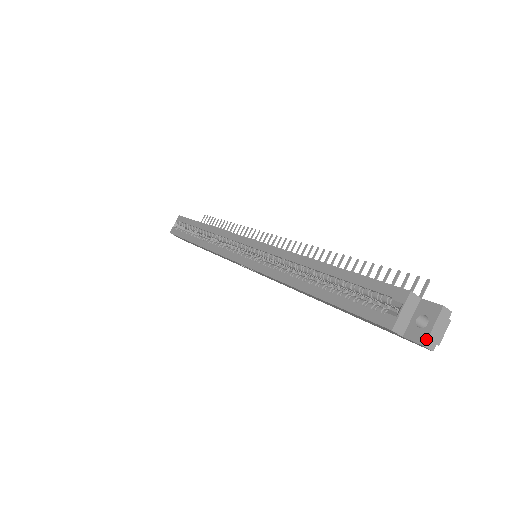
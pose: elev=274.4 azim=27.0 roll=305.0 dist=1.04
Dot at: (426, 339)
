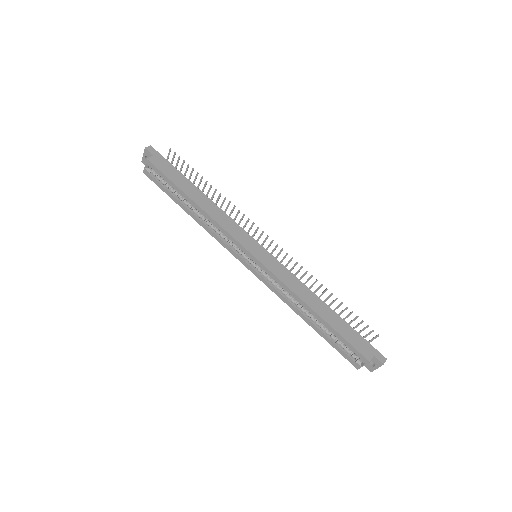
Dot at: occluded
